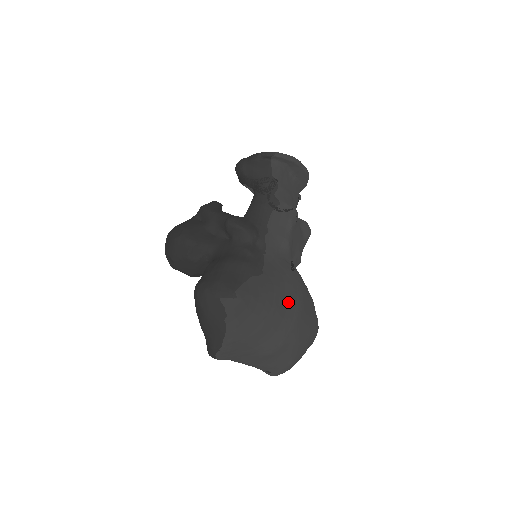
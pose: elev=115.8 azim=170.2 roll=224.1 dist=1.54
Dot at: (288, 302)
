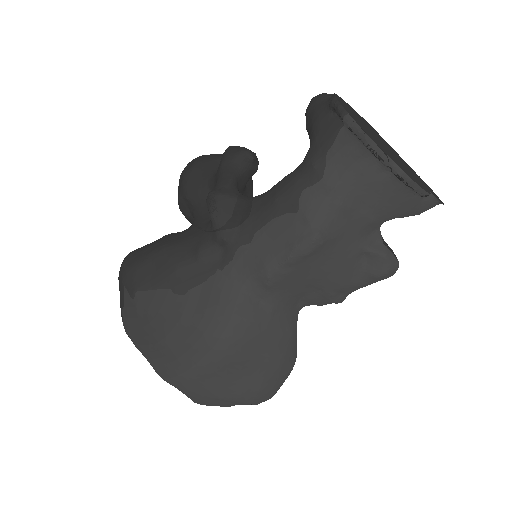
Dot at: (188, 350)
